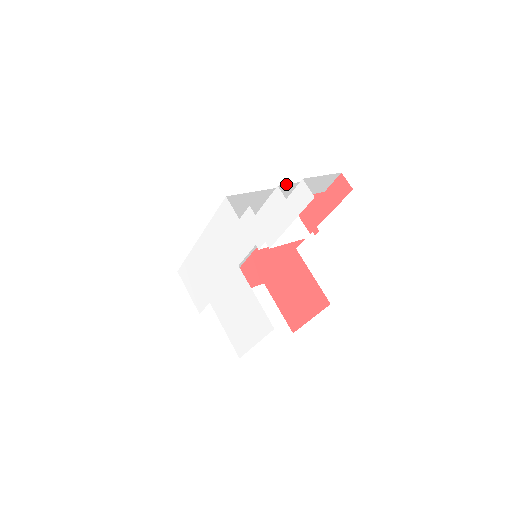
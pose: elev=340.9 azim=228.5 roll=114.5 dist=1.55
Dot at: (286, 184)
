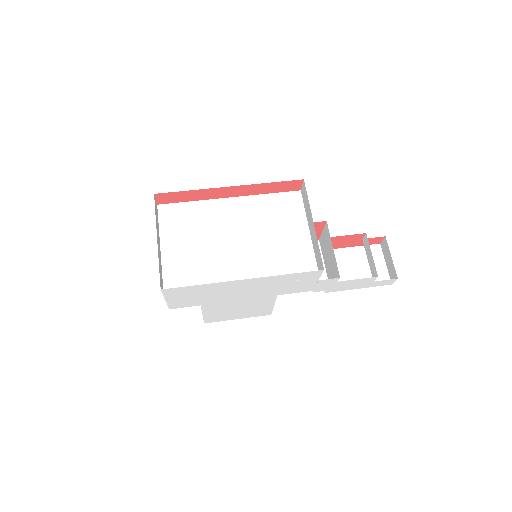
Dot at: (375, 267)
